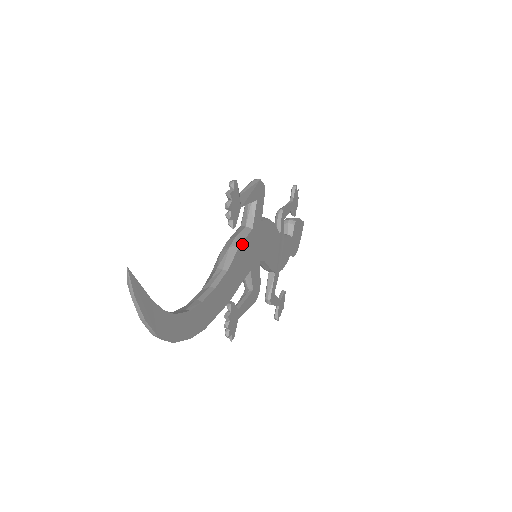
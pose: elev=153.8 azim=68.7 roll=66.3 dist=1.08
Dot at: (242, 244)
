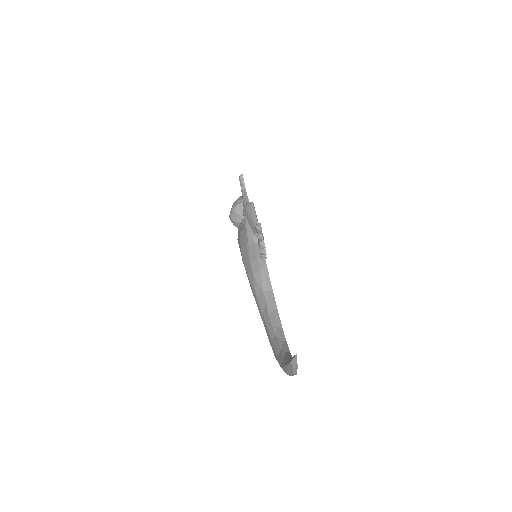
Dot at: (265, 262)
